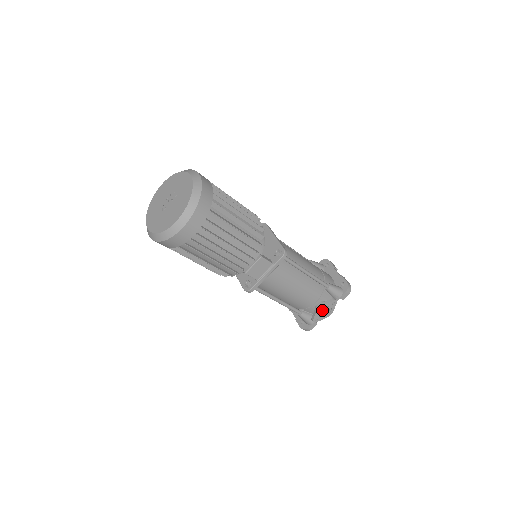
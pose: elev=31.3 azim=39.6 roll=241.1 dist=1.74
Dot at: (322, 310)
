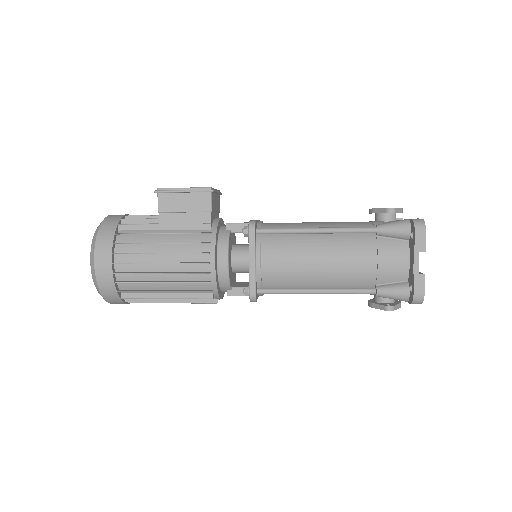
Dot at: occluded
